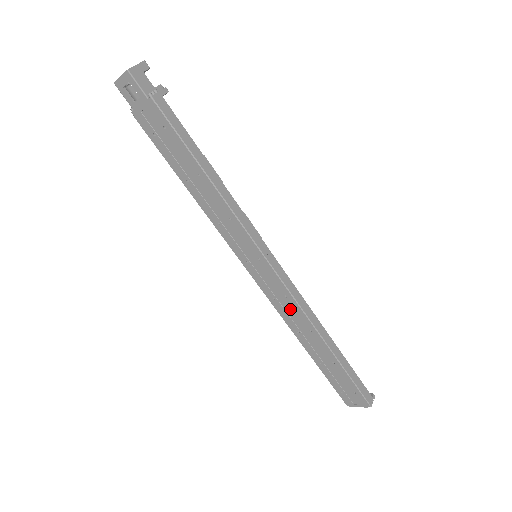
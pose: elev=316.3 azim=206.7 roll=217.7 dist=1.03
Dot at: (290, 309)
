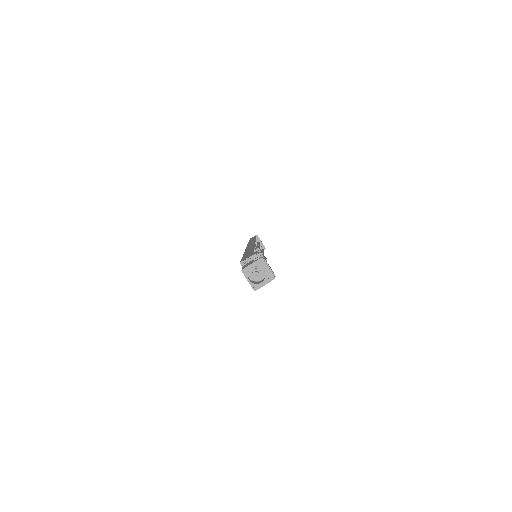
Dot at: occluded
